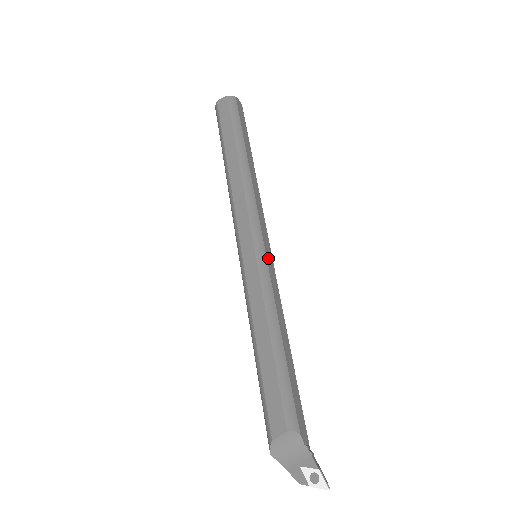
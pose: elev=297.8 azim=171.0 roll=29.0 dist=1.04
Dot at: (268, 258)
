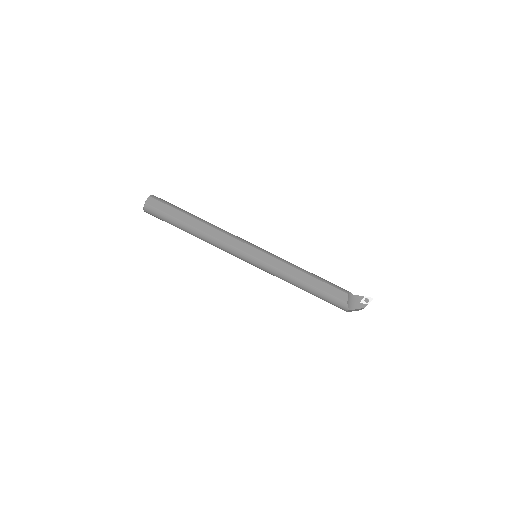
Dot at: occluded
